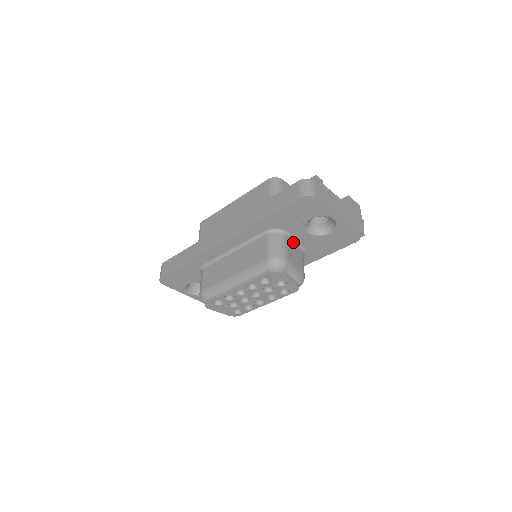
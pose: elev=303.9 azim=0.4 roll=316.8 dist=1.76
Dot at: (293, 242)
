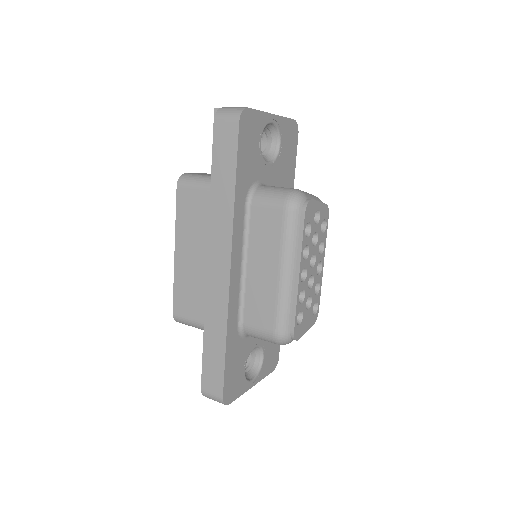
Dot at: occluded
